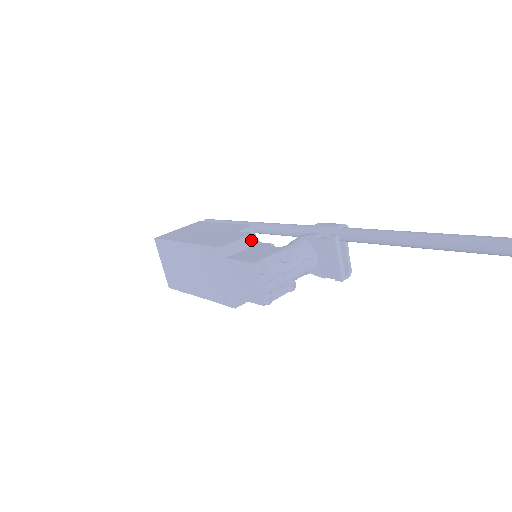
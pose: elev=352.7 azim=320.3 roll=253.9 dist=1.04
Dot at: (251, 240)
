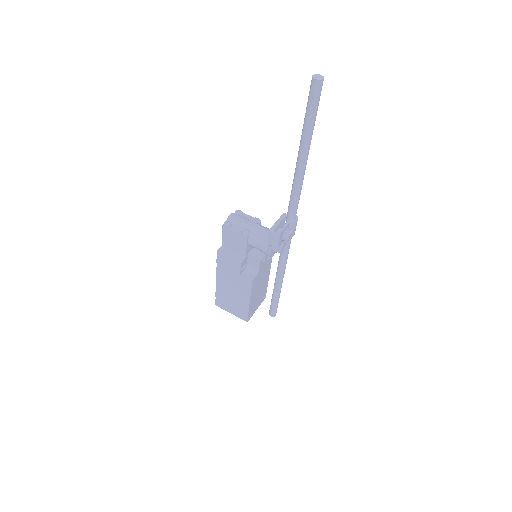
Dot at: occluded
